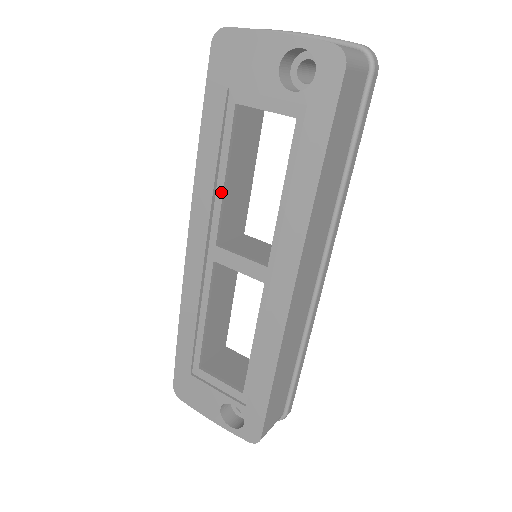
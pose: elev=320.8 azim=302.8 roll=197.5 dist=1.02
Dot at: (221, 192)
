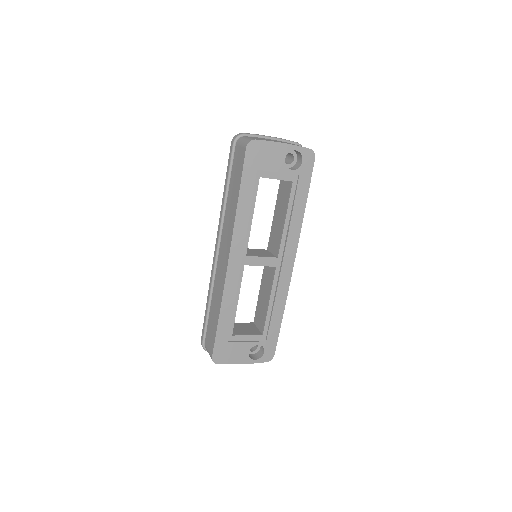
Dot at: (250, 225)
